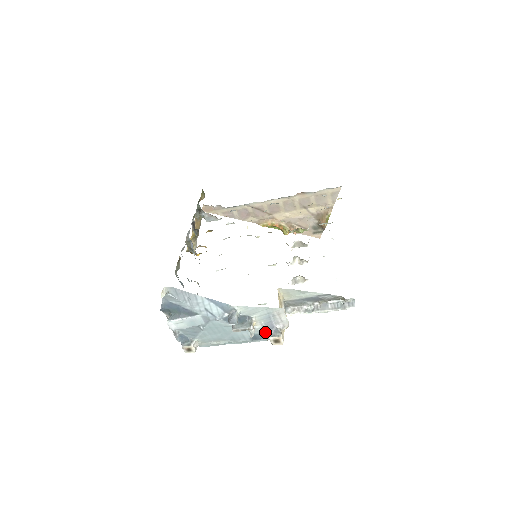
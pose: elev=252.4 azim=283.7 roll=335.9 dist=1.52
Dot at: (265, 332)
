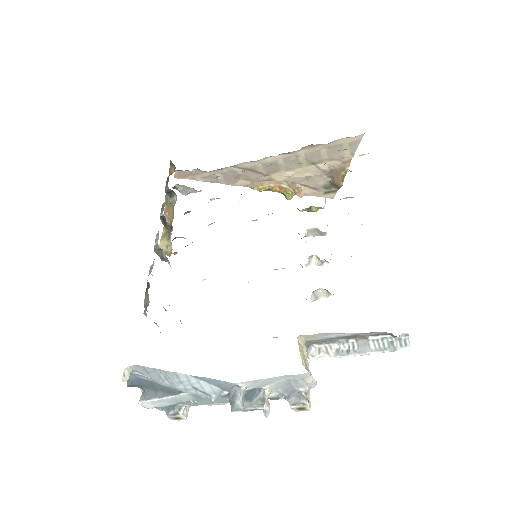
Dot at: occluded
